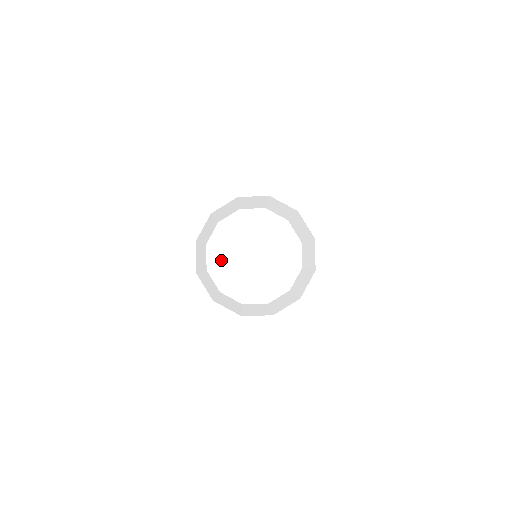
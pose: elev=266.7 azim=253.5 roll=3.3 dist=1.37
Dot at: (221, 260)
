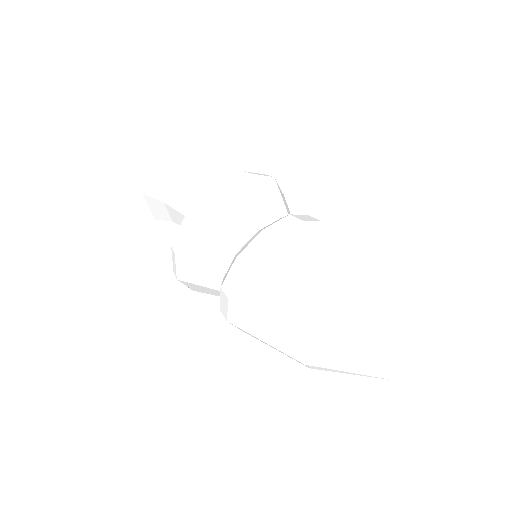
Dot at: occluded
